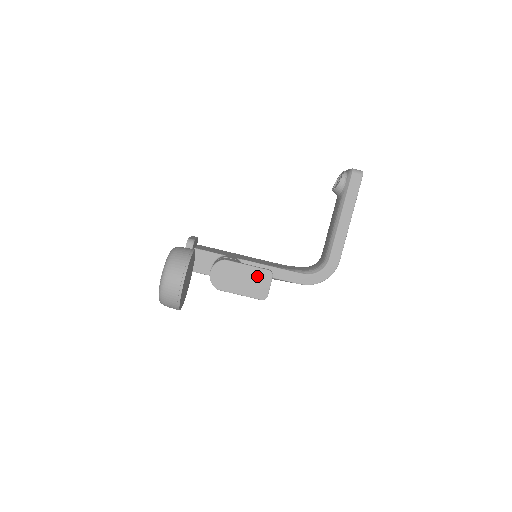
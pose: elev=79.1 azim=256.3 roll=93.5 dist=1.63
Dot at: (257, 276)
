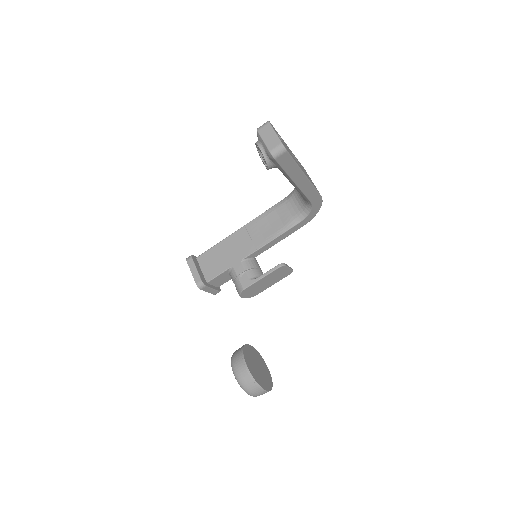
Dot at: (275, 274)
